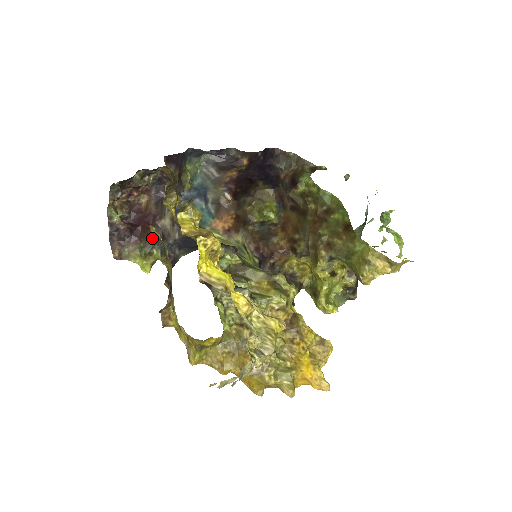
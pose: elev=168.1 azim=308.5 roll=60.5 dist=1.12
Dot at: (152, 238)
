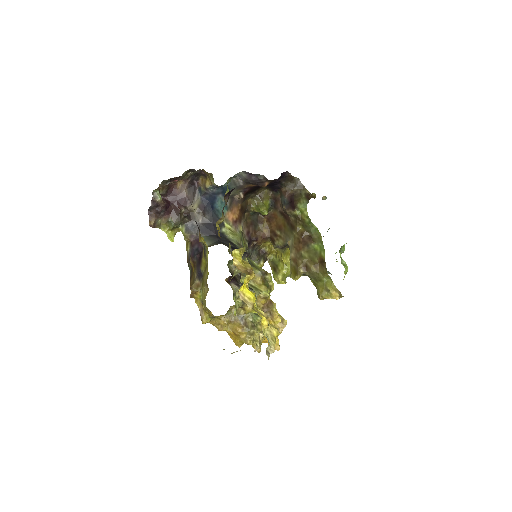
Dot at: (181, 217)
